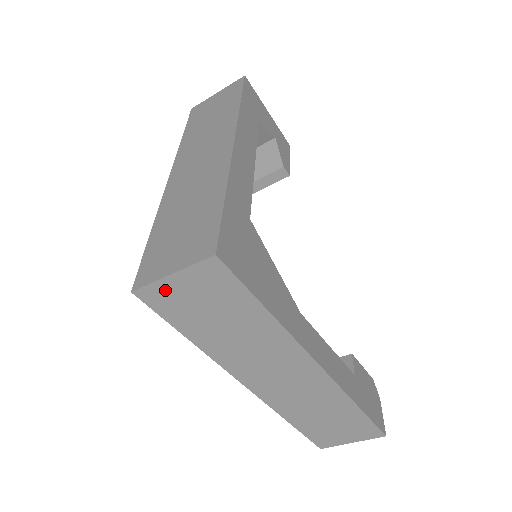
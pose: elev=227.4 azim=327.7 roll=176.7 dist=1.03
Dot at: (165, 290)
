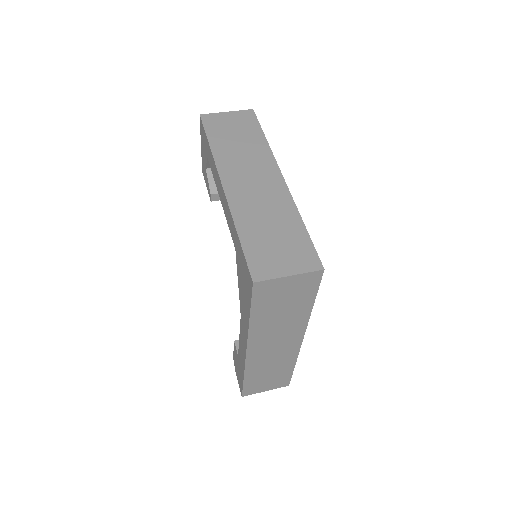
Dot at: (274, 284)
